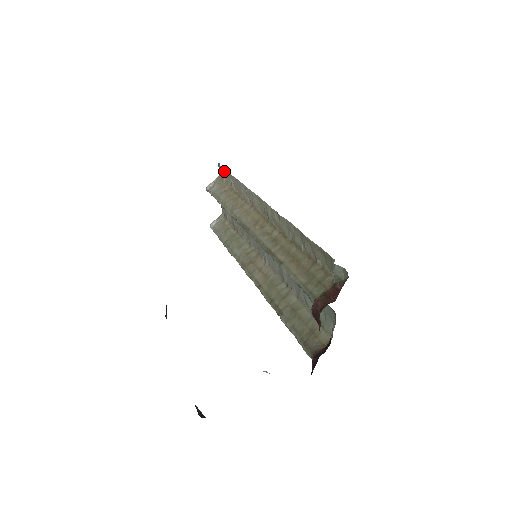
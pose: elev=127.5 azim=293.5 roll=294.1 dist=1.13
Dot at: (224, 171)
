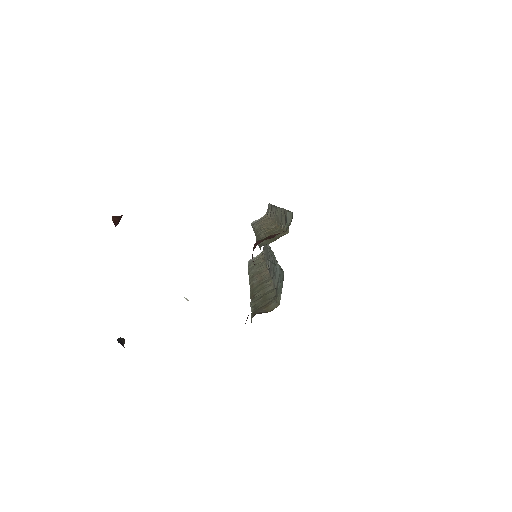
Dot at: (269, 206)
